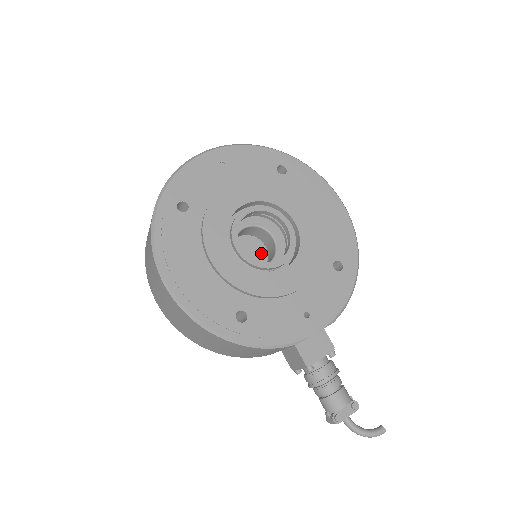
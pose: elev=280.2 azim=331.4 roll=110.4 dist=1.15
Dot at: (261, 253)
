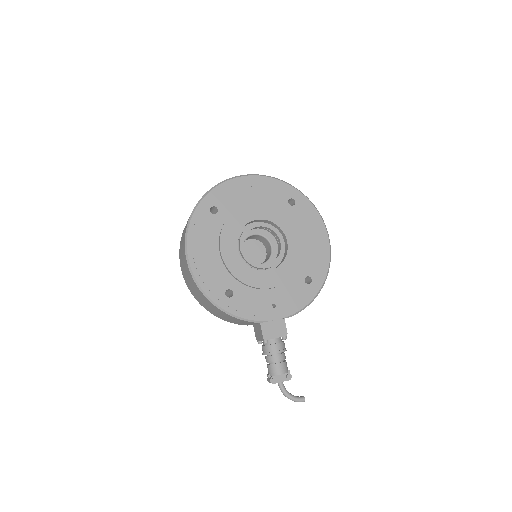
Dot at: (263, 254)
